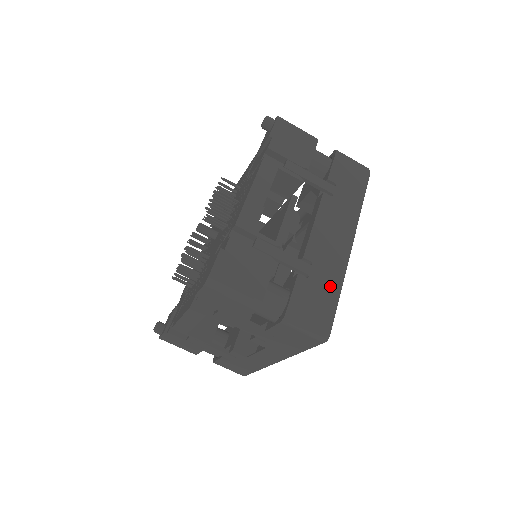
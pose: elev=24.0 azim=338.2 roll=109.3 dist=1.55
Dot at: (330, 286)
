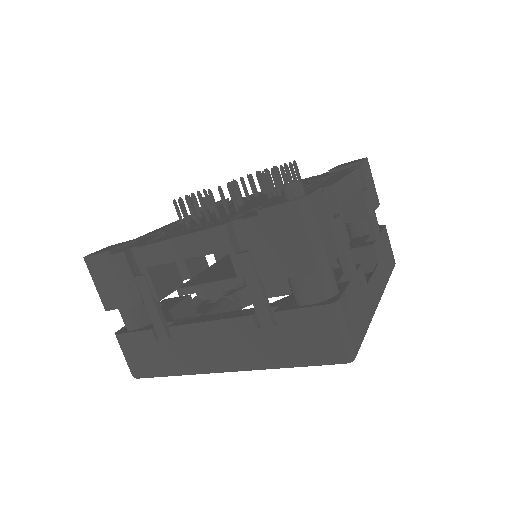
Dot at: (168, 364)
